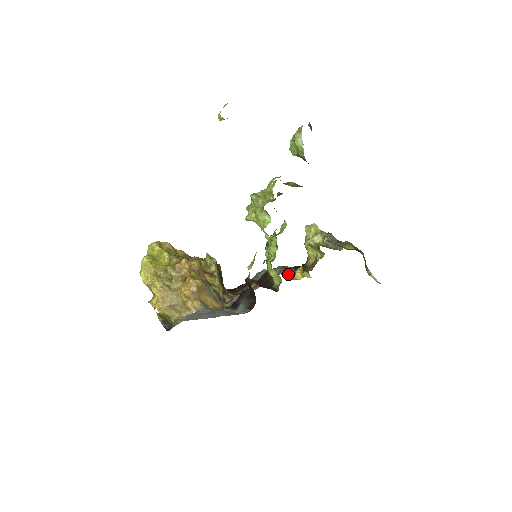
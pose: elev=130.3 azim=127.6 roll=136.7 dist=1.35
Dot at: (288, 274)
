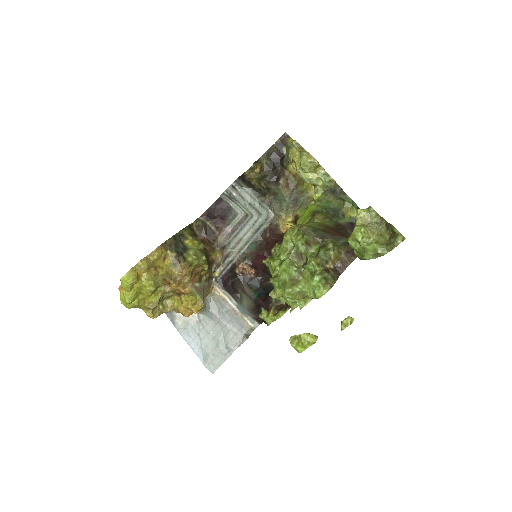
Dot at: (275, 221)
